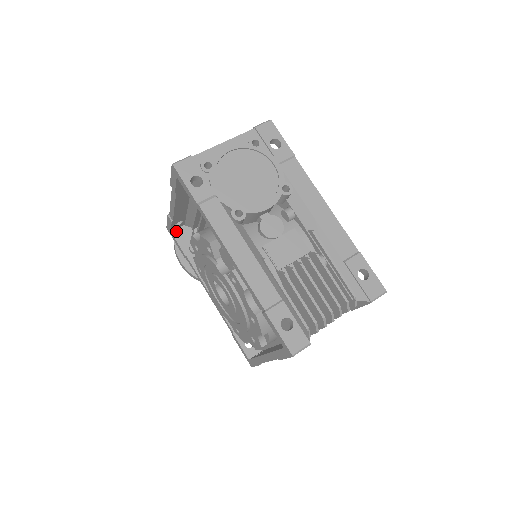
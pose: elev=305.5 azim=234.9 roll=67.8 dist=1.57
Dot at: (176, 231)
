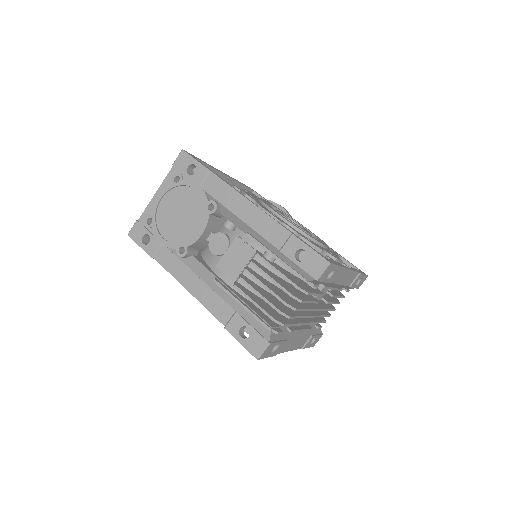
Dot at: occluded
